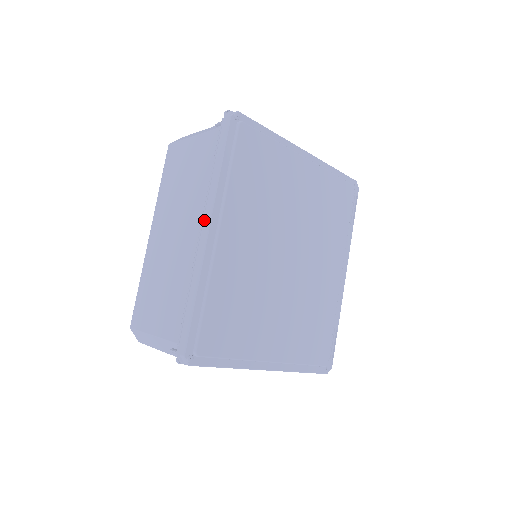
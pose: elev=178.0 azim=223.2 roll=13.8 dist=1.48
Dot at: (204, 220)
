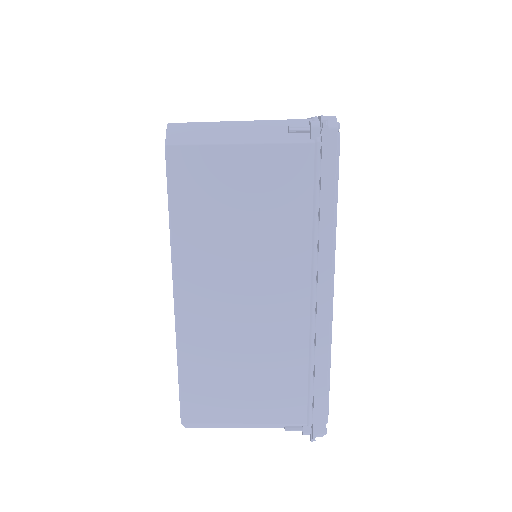
Dot at: (319, 282)
